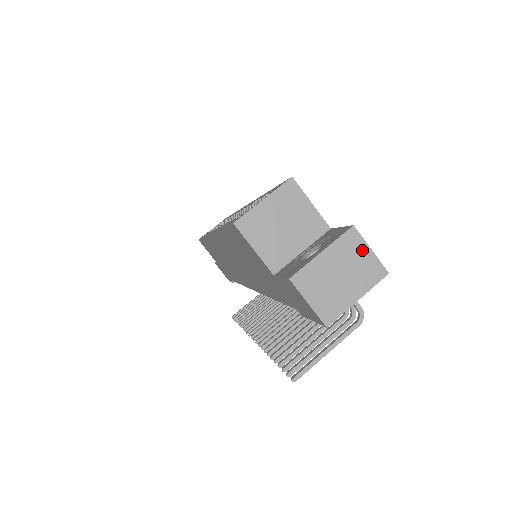
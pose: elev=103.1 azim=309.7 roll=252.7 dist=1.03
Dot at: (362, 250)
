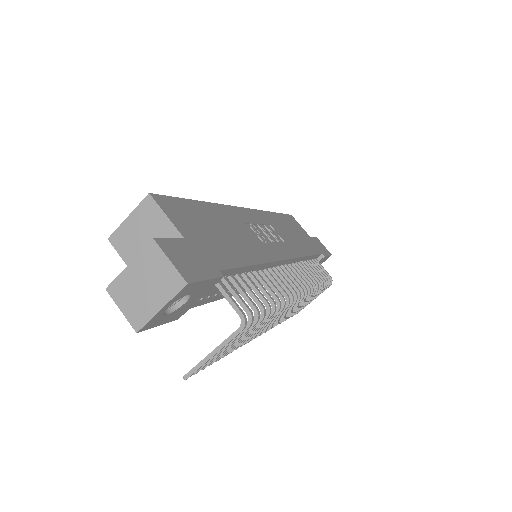
Dot at: (162, 262)
